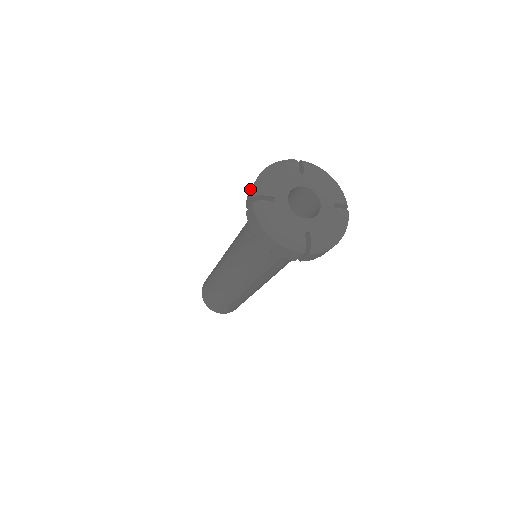
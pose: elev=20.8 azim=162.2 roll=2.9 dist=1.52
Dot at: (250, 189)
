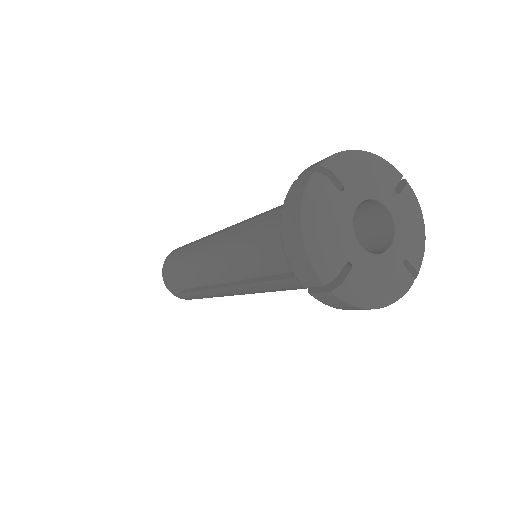
Dot at: occluded
